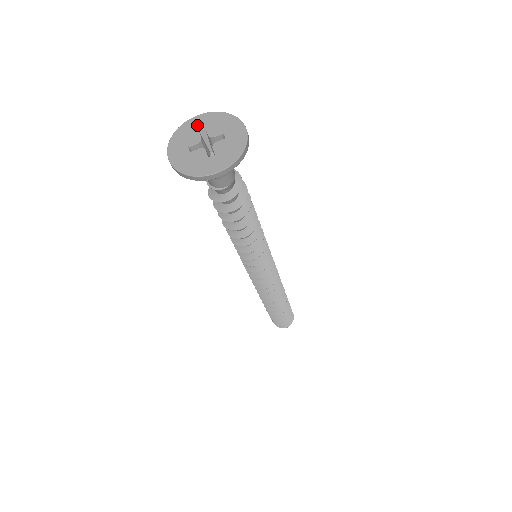
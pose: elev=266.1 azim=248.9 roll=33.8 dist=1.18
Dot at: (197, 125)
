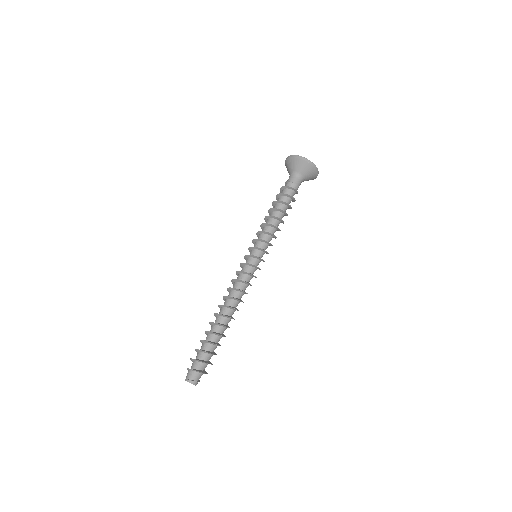
Dot at: occluded
